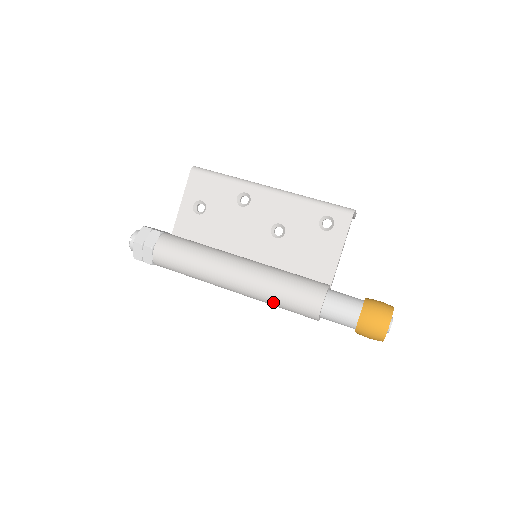
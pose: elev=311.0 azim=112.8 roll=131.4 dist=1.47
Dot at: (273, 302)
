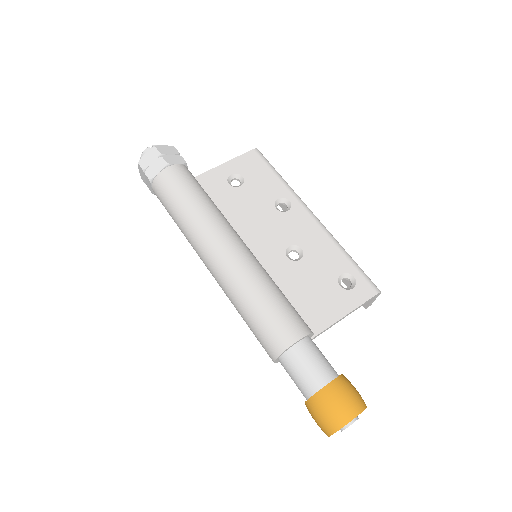
Dot at: (244, 302)
